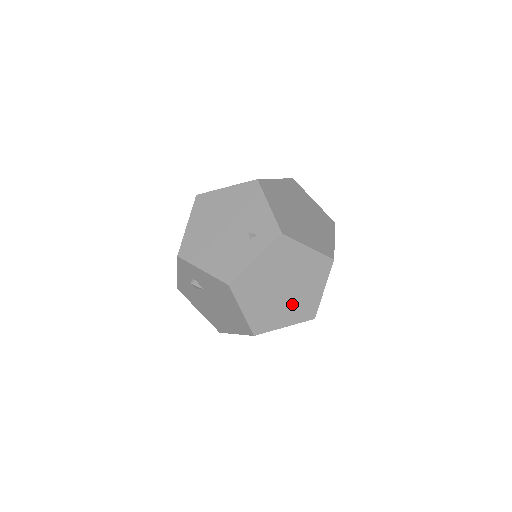
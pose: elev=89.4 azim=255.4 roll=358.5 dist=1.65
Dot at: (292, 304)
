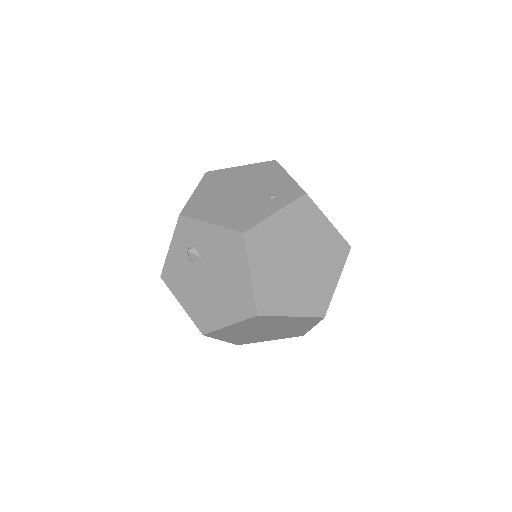
Dot at: (304, 287)
